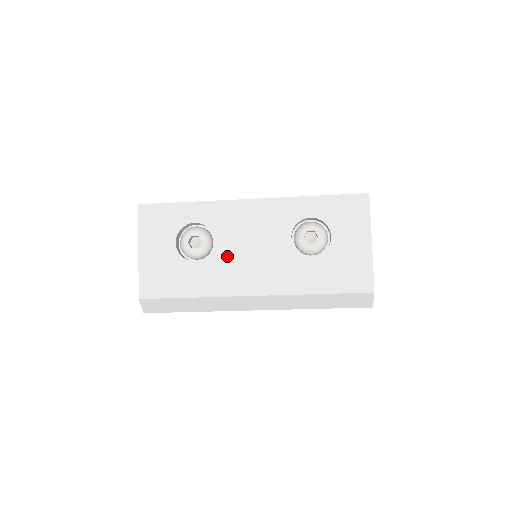
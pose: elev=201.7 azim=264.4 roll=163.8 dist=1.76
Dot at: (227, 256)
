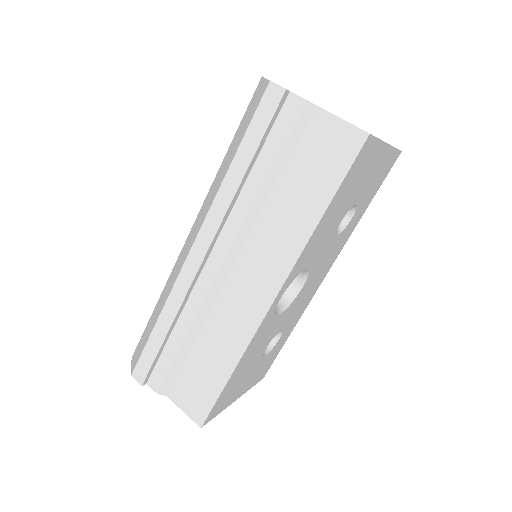
Dot at: occluded
